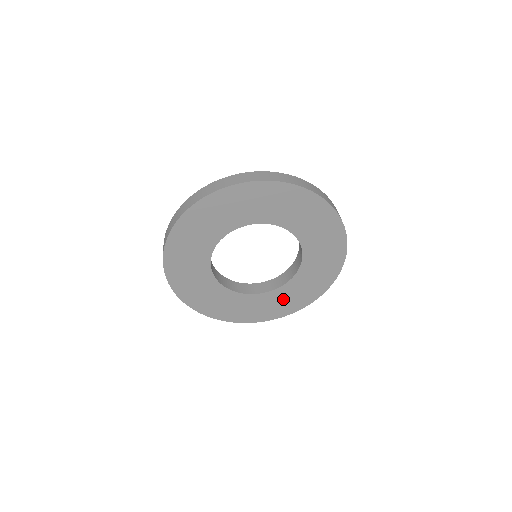
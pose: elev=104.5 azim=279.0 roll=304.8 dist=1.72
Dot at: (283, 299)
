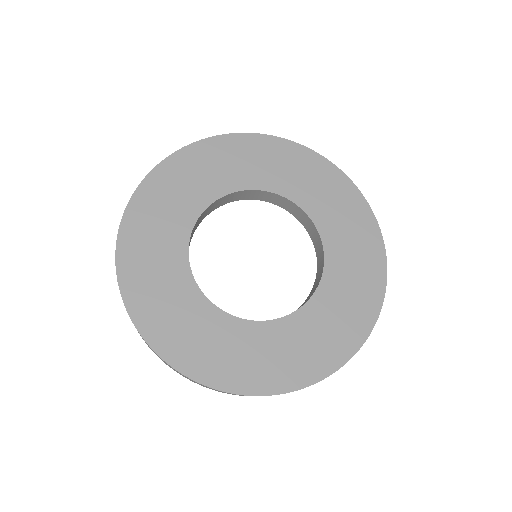
Dot at: (318, 330)
